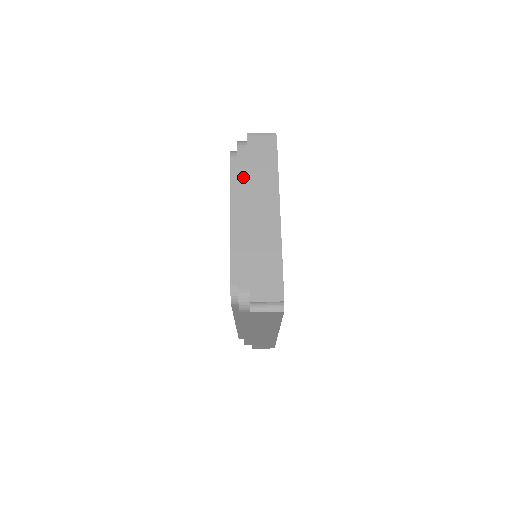
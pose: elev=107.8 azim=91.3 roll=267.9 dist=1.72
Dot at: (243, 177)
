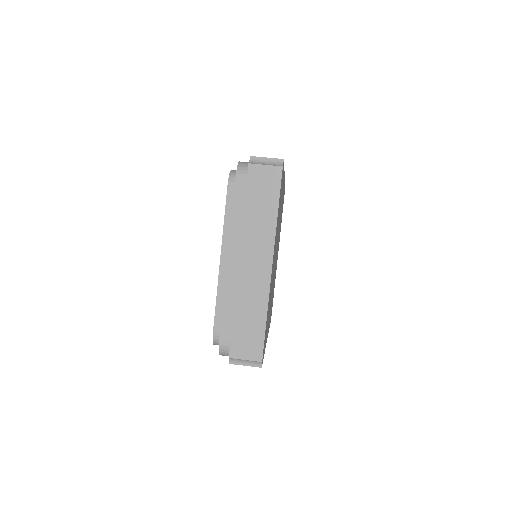
Dot at: (238, 215)
